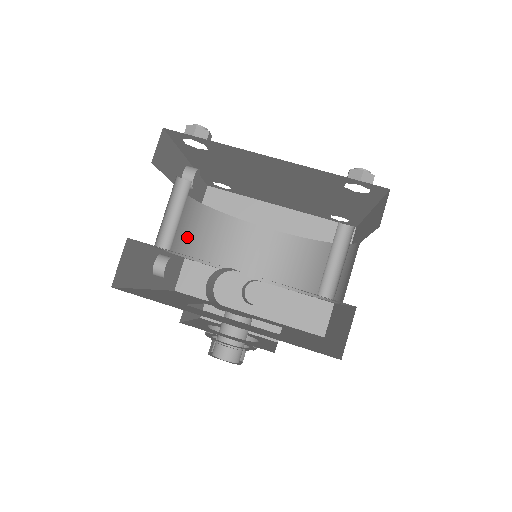
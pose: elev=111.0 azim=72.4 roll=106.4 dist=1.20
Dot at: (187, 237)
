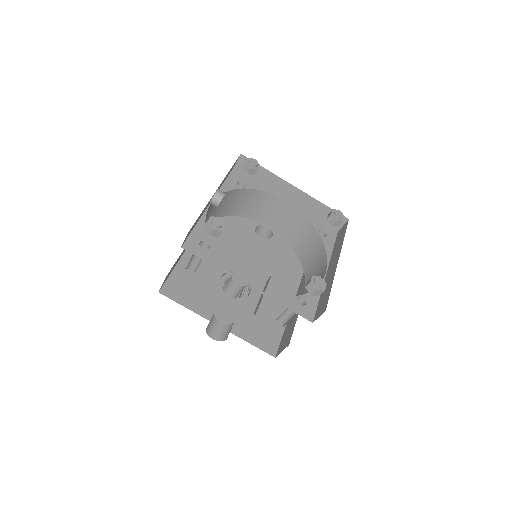
Dot at: (216, 210)
